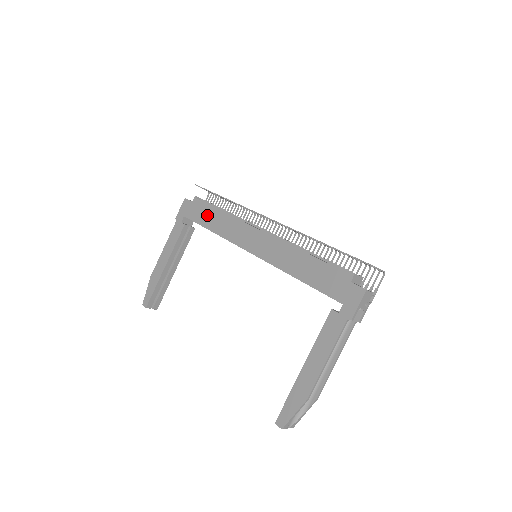
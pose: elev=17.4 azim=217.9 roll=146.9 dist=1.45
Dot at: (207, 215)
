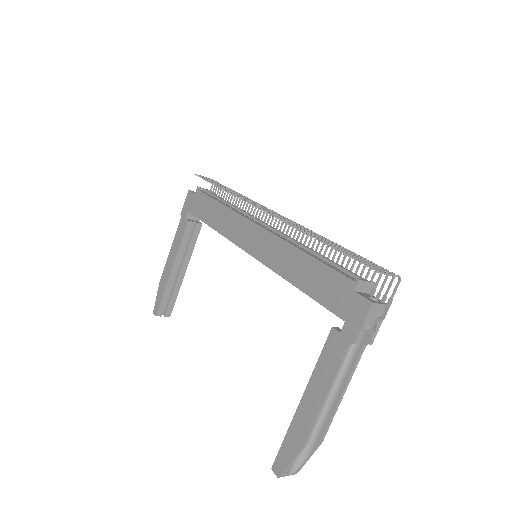
Dot at: (208, 209)
